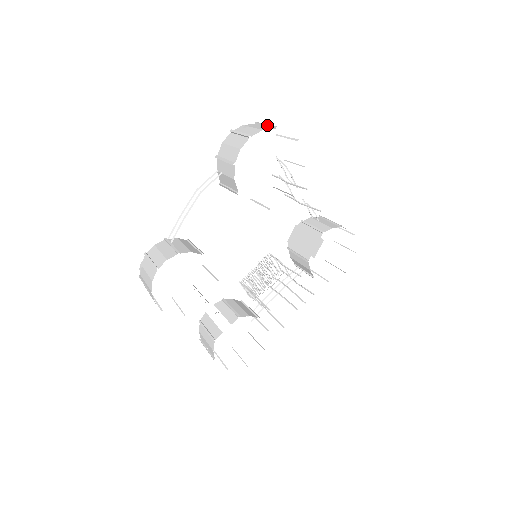
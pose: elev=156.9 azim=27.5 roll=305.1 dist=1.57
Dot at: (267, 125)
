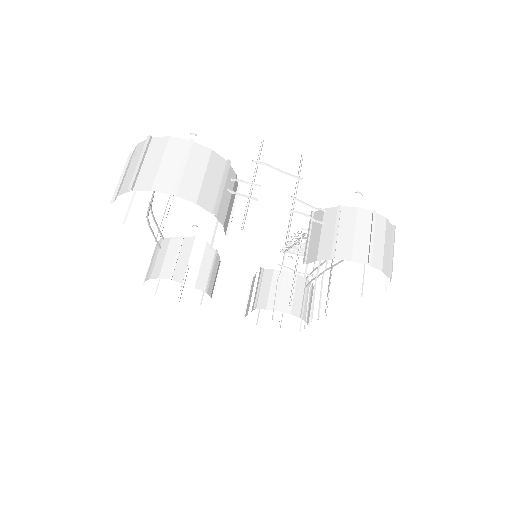
Dot at: (136, 169)
